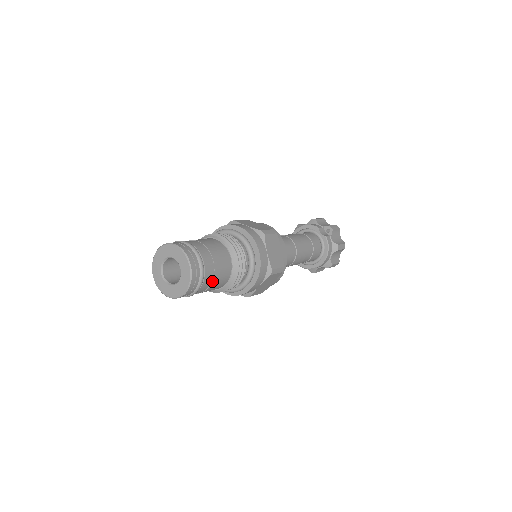
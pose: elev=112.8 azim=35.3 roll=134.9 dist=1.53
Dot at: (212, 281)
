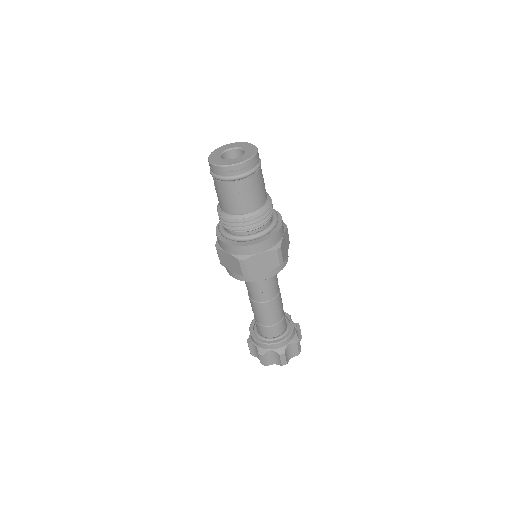
Dot at: (252, 188)
